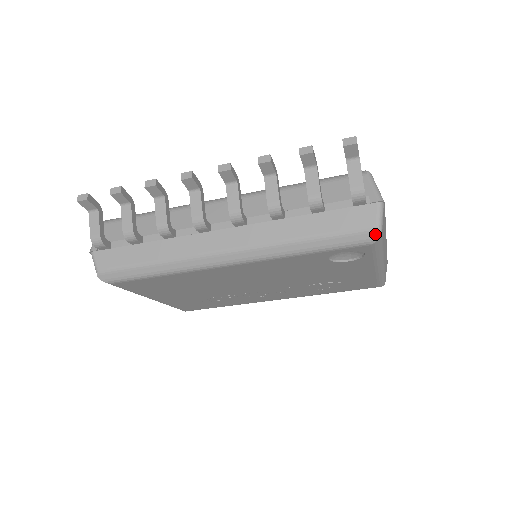
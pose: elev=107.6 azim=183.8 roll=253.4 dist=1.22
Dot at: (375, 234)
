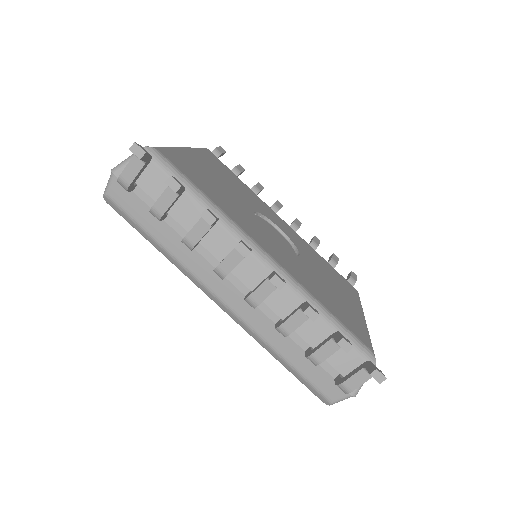
Dot at: (326, 402)
